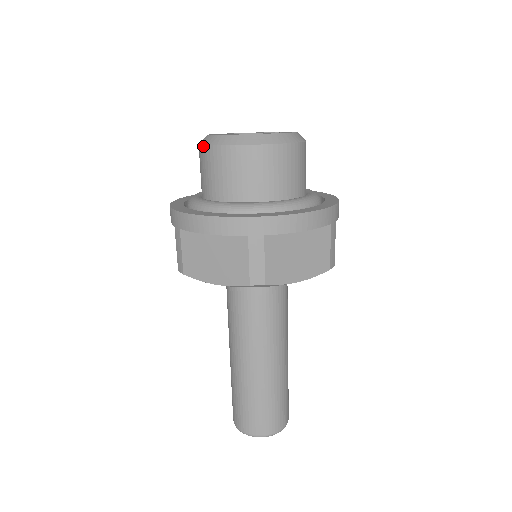
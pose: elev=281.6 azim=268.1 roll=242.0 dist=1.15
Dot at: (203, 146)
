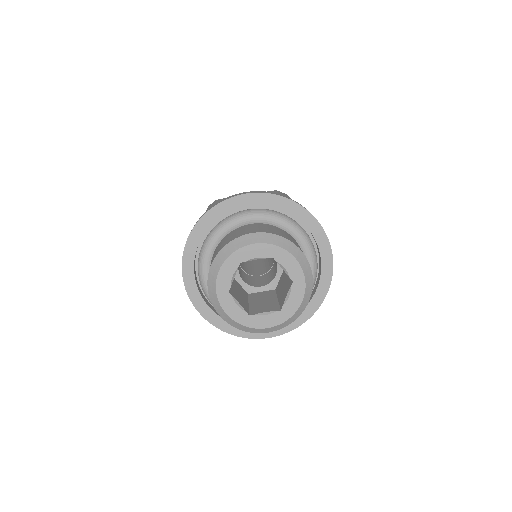
Dot at: (208, 292)
